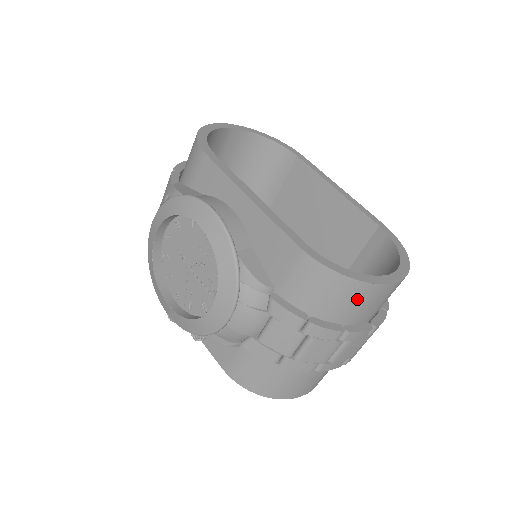
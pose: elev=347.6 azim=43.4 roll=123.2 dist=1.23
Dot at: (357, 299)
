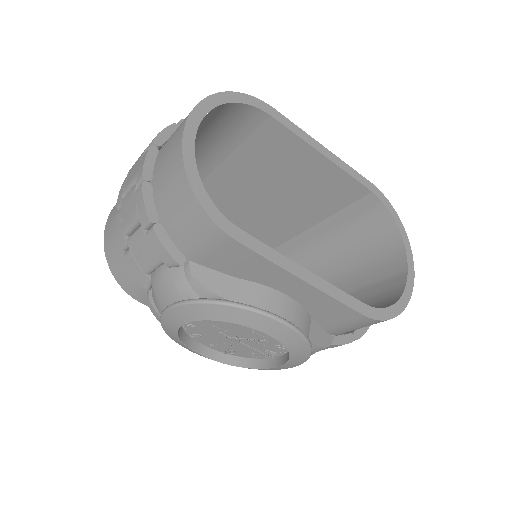
Dot at: occluded
